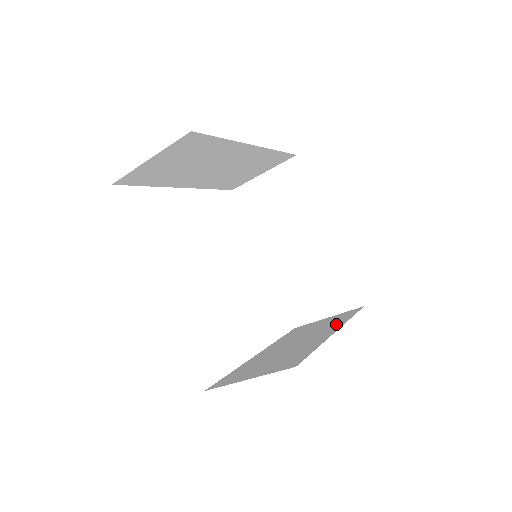
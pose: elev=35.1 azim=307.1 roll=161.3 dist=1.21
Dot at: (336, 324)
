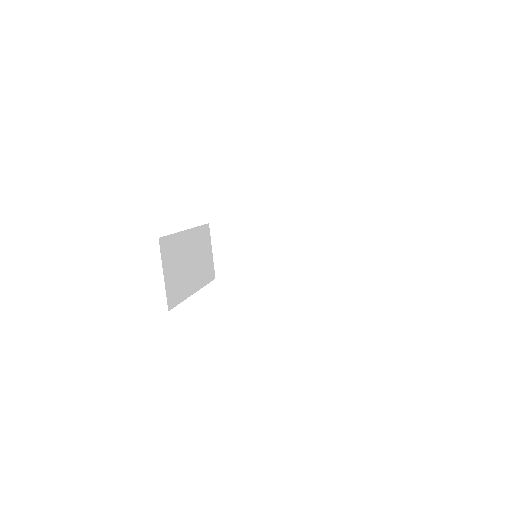
Dot at: occluded
